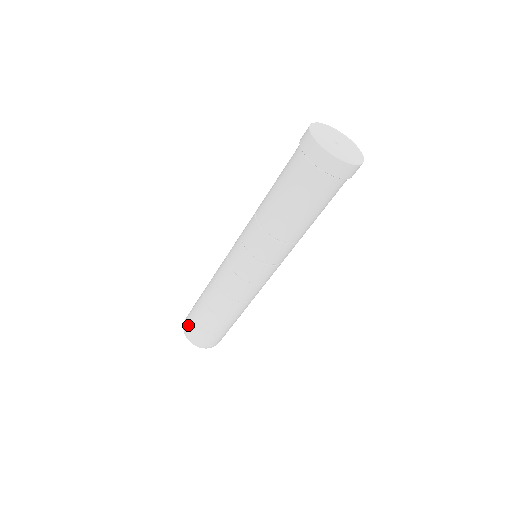
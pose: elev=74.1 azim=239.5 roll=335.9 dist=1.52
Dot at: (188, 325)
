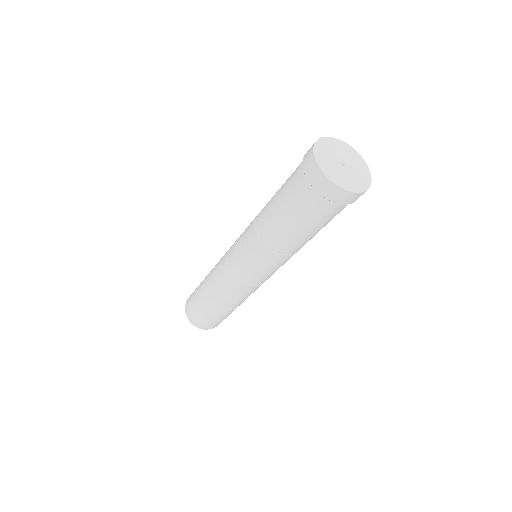
Dot at: (189, 306)
